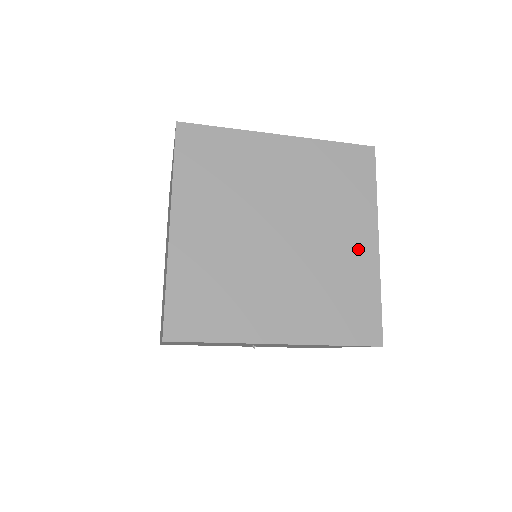
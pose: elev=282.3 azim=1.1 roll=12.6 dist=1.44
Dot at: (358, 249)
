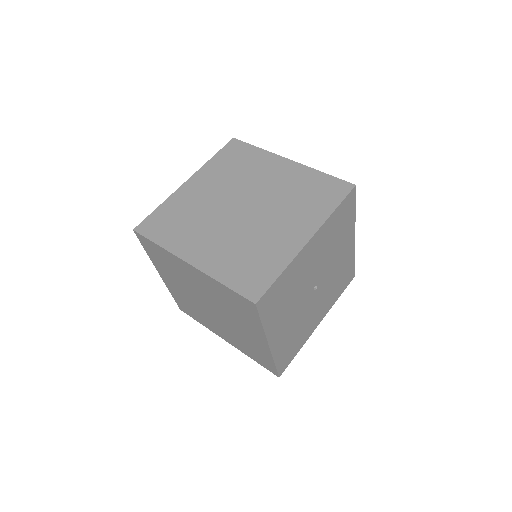
Dot at: (285, 172)
